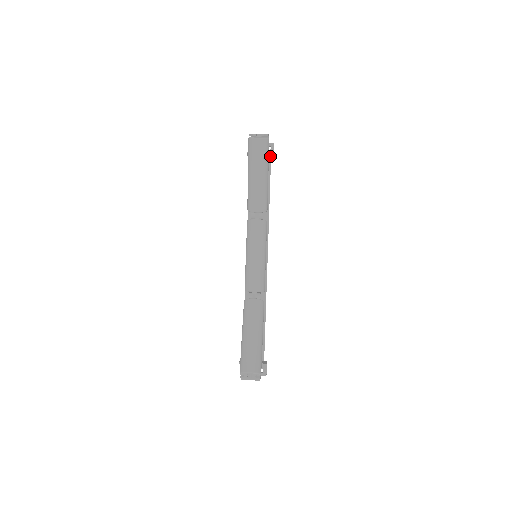
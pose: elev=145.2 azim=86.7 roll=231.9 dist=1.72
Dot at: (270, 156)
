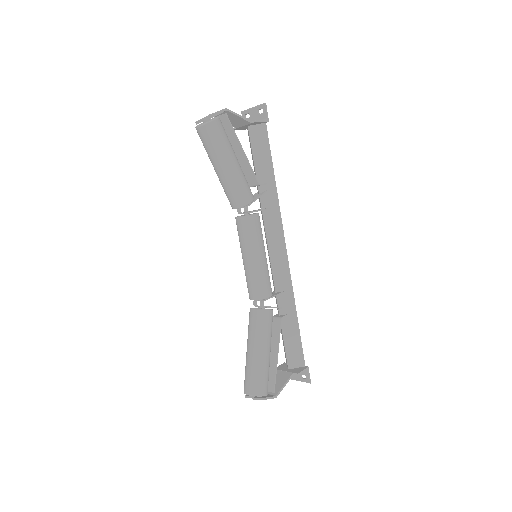
Dot at: (262, 122)
